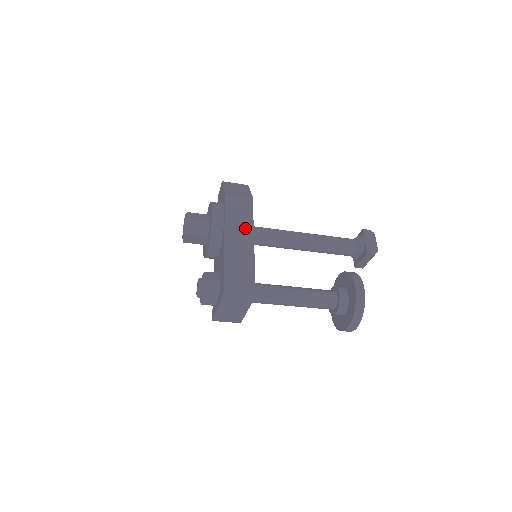
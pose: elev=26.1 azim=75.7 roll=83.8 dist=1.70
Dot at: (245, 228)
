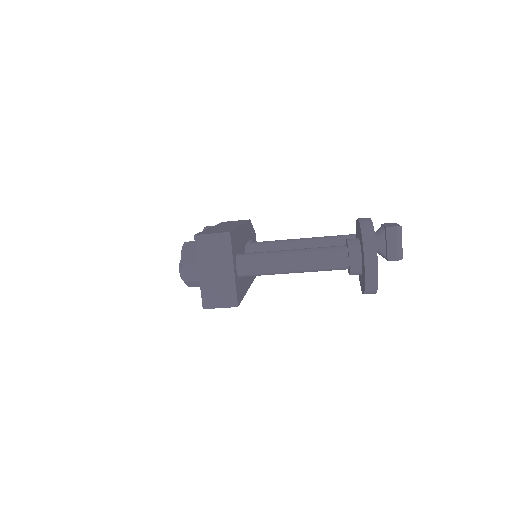
Dot at: occluded
